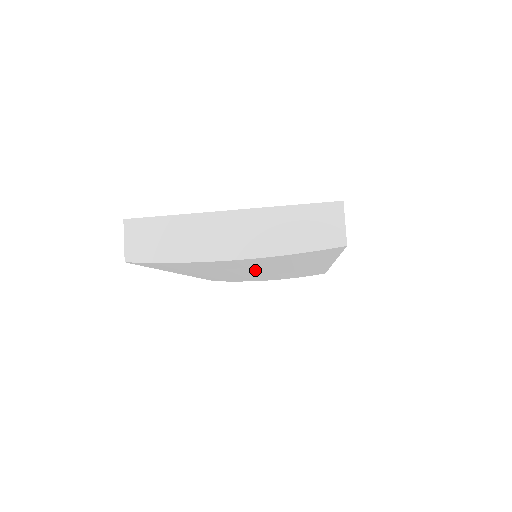
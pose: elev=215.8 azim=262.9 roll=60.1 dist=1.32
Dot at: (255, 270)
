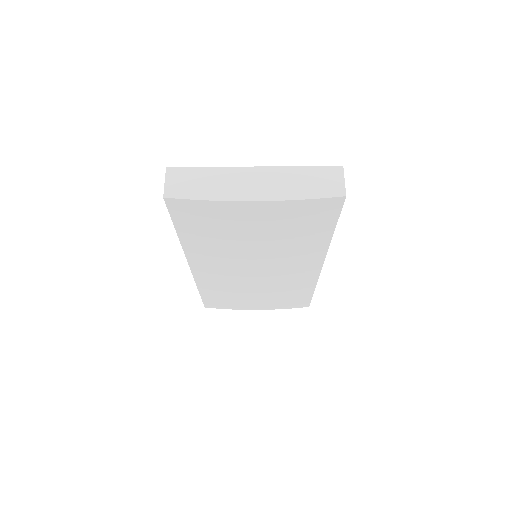
Dot at: (259, 253)
